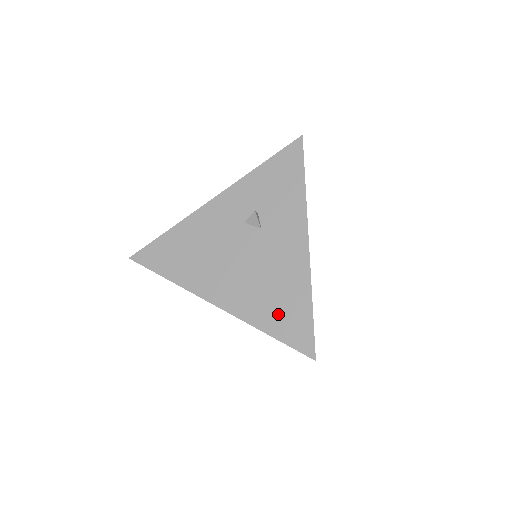
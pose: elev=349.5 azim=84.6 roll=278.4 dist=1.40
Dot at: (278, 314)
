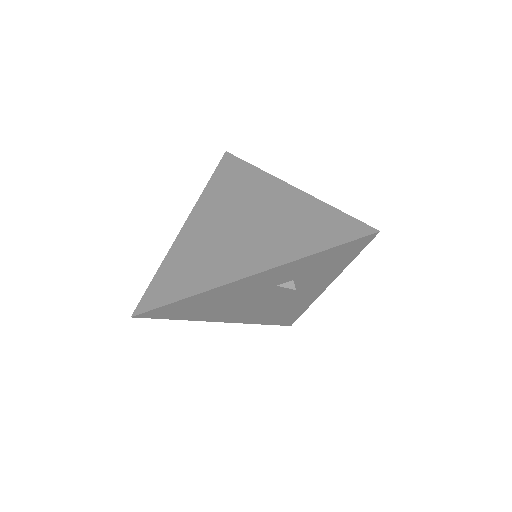
Dot at: (277, 317)
